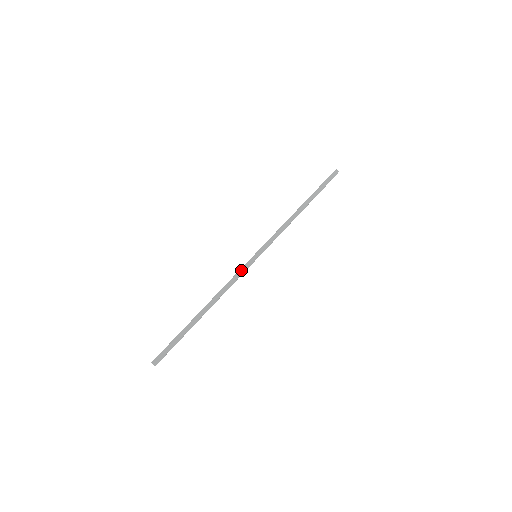
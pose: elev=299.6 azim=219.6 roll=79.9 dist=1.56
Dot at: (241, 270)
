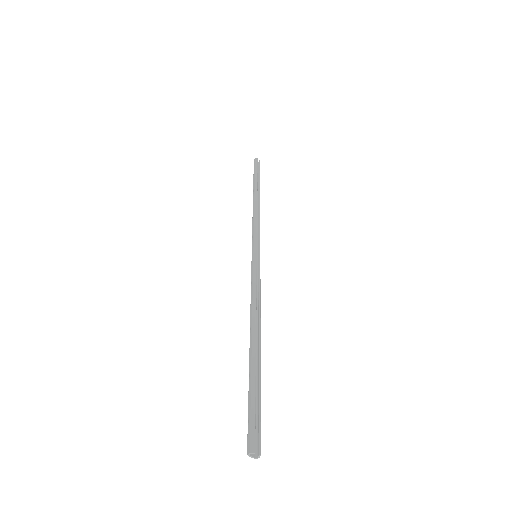
Dot at: (252, 276)
